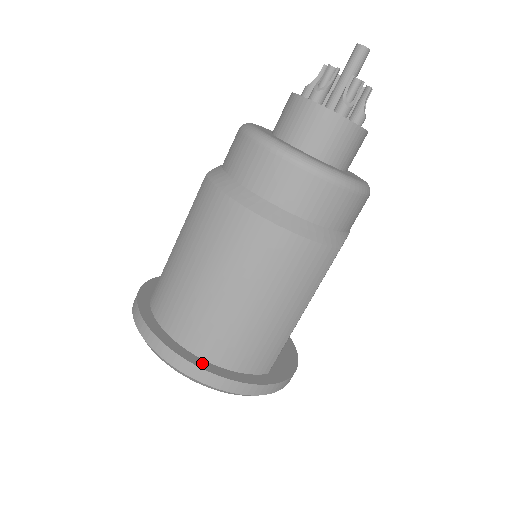
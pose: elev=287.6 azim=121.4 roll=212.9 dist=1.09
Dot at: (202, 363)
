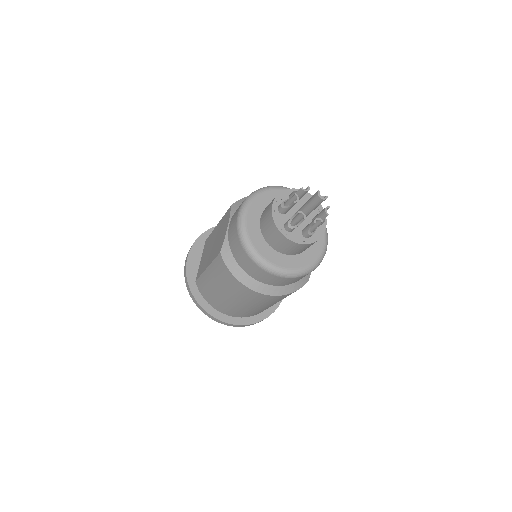
Dot at: (237, 321)
